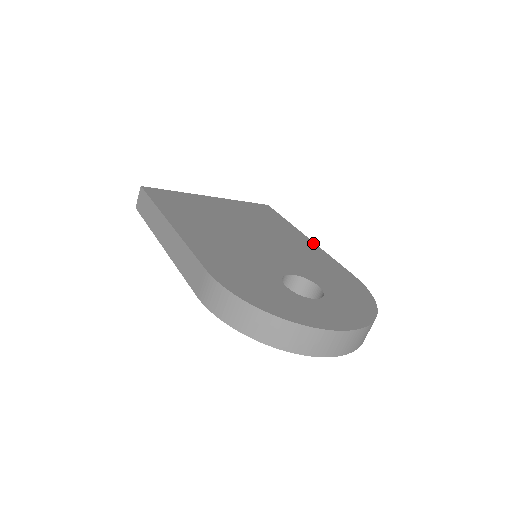
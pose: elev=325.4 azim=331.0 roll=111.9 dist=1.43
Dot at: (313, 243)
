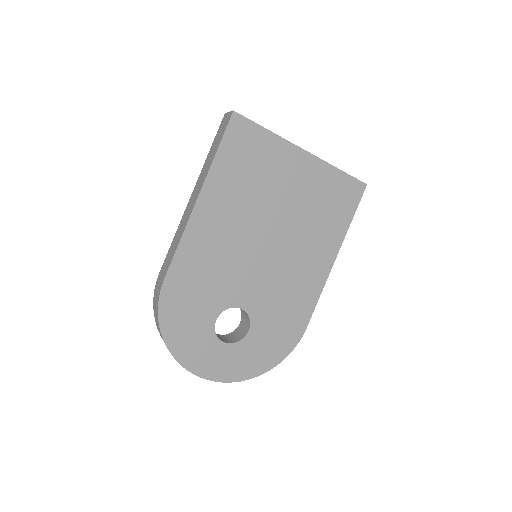
Dot at: (328, 271)
